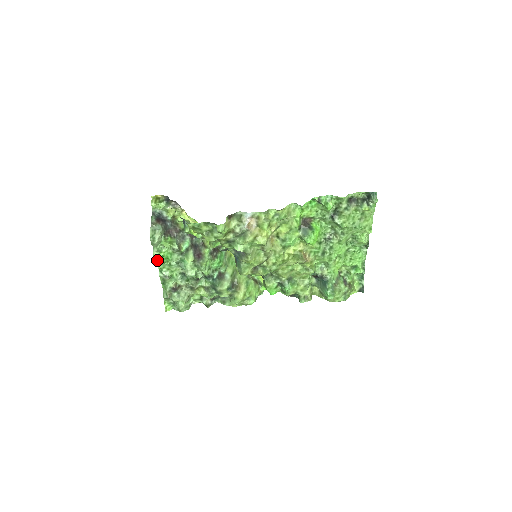
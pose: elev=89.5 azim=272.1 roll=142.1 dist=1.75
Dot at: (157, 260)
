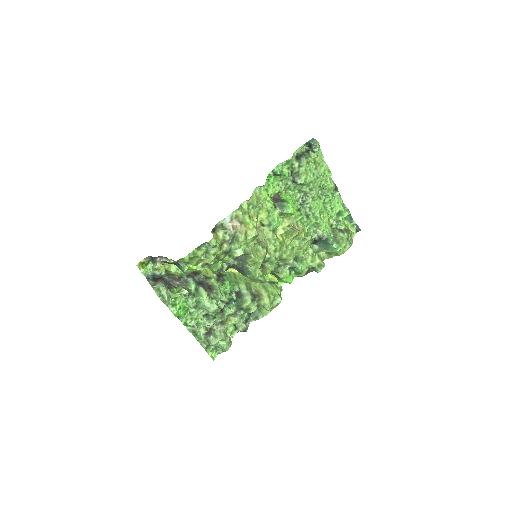
Dot at: (177, 315)
